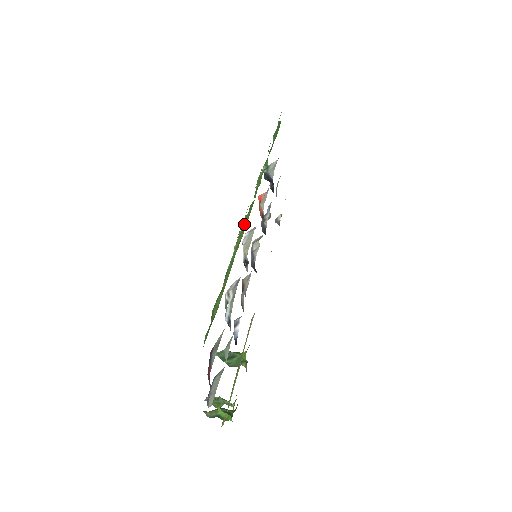
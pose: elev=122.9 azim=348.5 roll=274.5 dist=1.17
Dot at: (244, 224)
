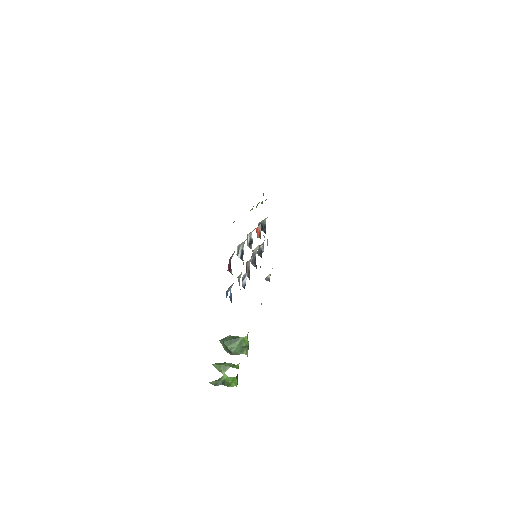
Dot at: occluded
